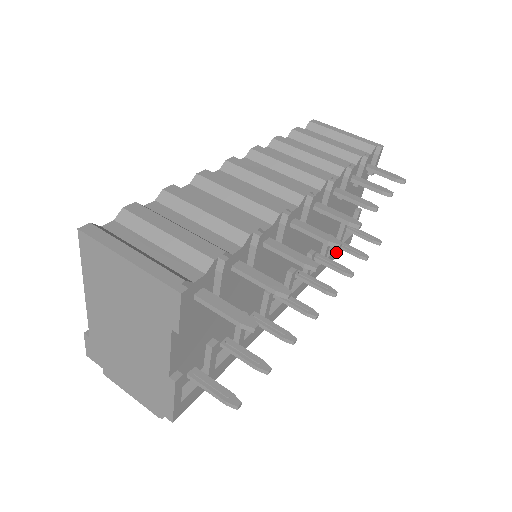
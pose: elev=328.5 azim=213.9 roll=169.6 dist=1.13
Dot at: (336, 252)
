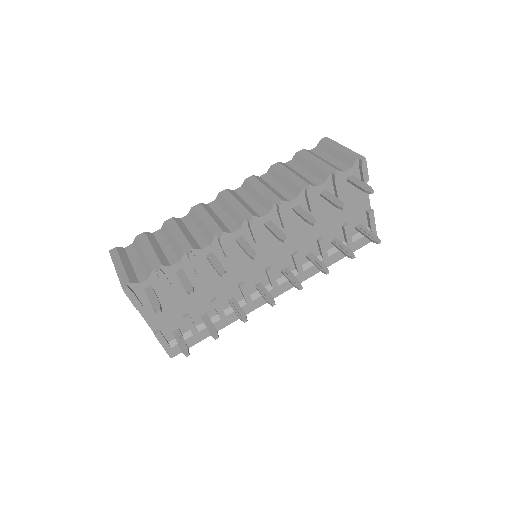
Dot at: occluded
